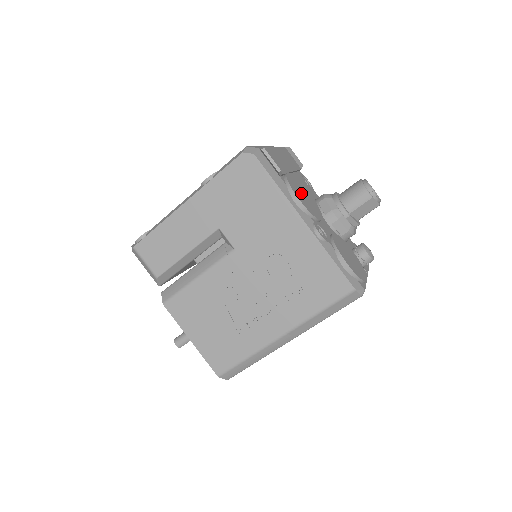
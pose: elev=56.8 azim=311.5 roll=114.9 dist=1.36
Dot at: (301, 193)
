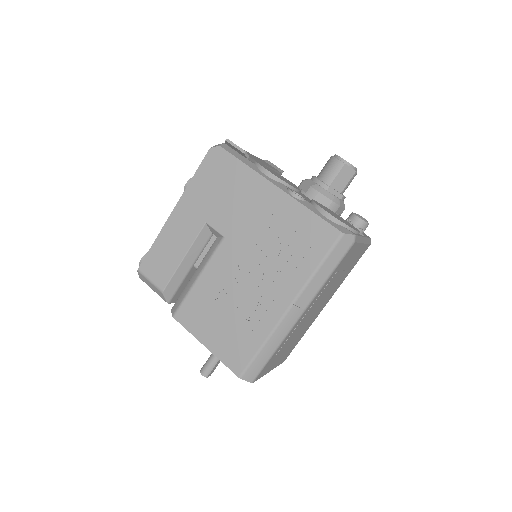
Dot at: (273, 172)
